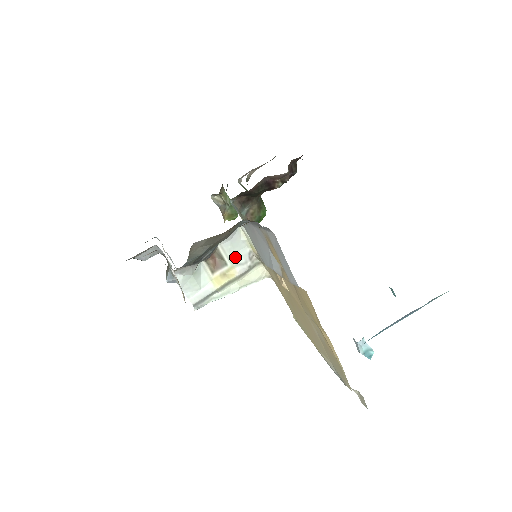
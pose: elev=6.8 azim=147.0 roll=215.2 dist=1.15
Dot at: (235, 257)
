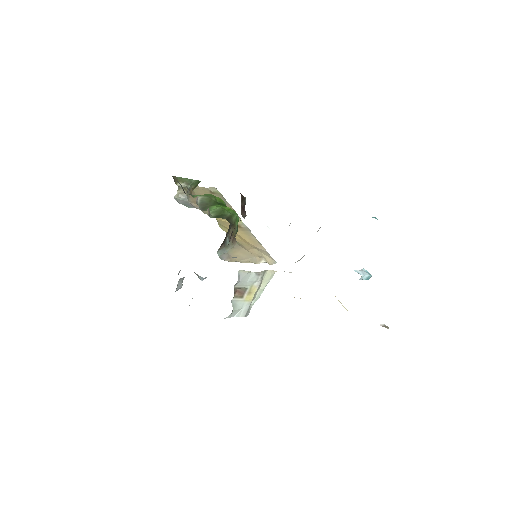
Dot at: (249, 282)
